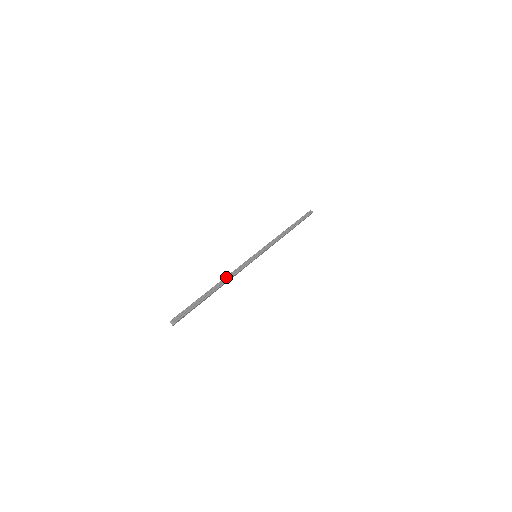
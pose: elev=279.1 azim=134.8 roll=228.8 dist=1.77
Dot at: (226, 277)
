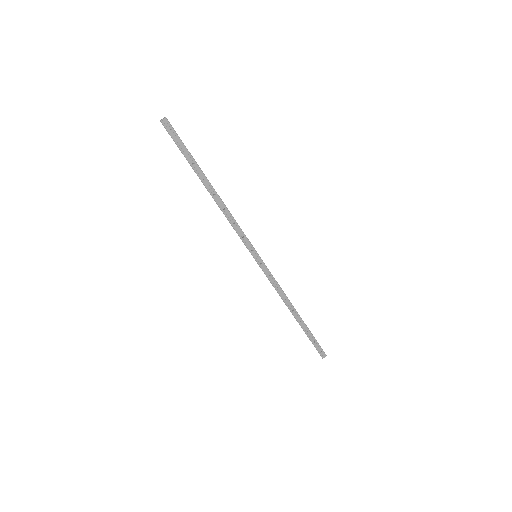
Dot at: occluded
